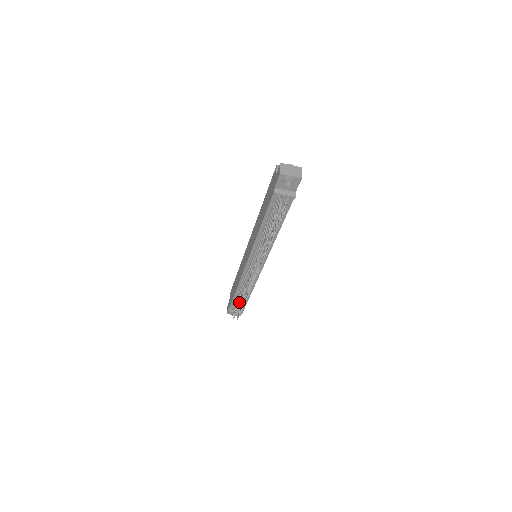
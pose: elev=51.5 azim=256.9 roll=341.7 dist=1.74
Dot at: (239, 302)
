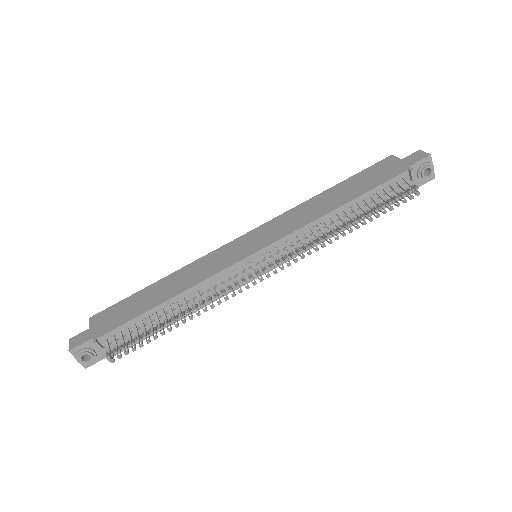
Dot at: (164, 321)
